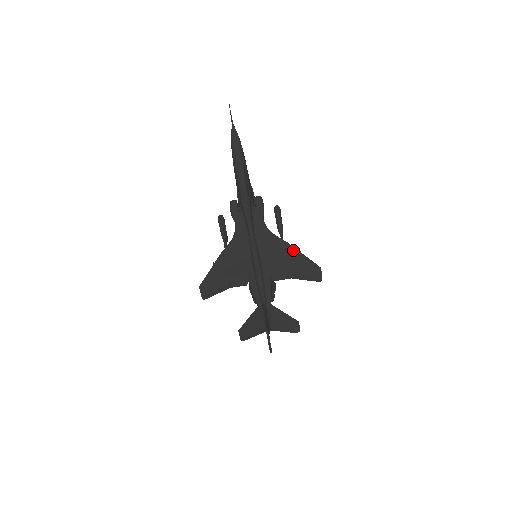
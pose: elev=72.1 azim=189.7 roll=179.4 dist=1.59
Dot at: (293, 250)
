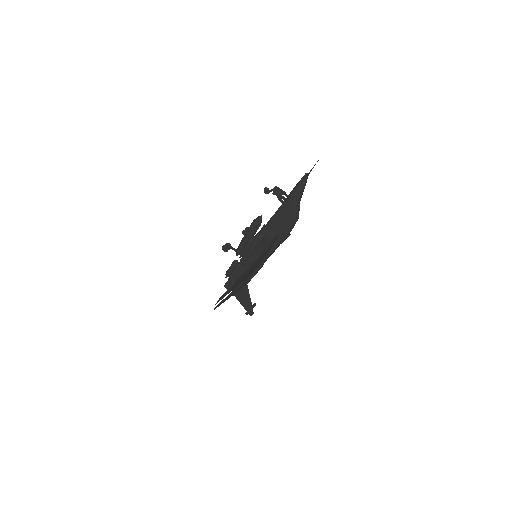
Dot at: occluded
